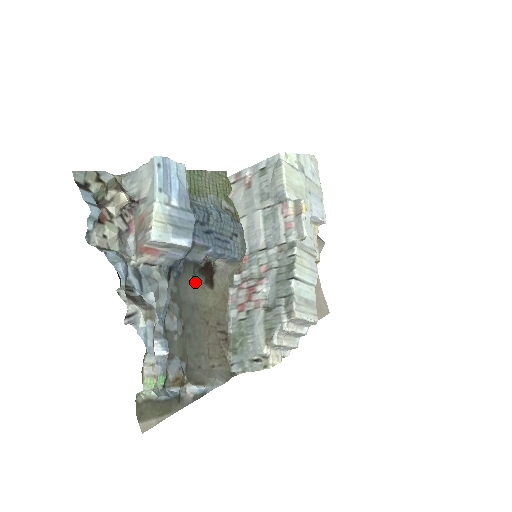
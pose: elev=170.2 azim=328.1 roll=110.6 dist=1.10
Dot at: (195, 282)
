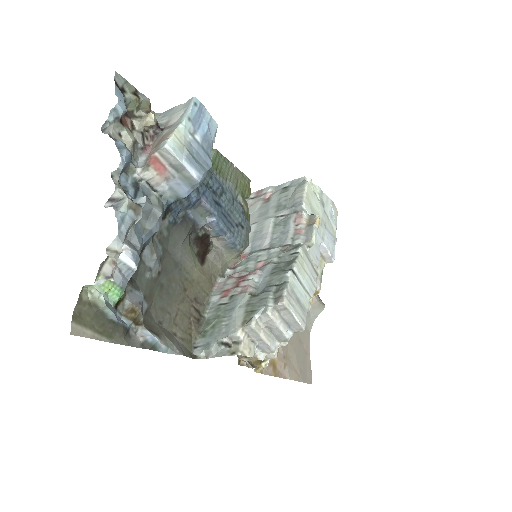
Dot at: (187, 244)
